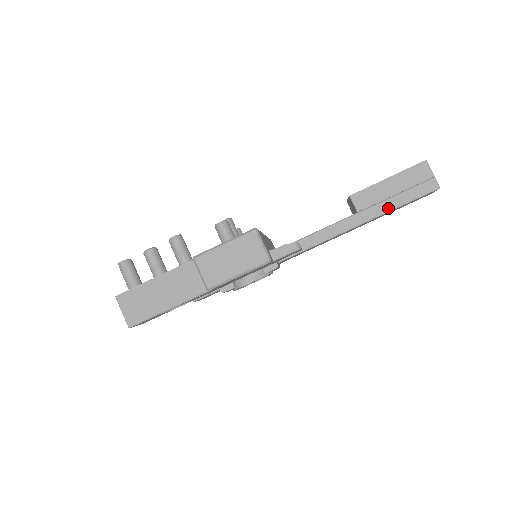
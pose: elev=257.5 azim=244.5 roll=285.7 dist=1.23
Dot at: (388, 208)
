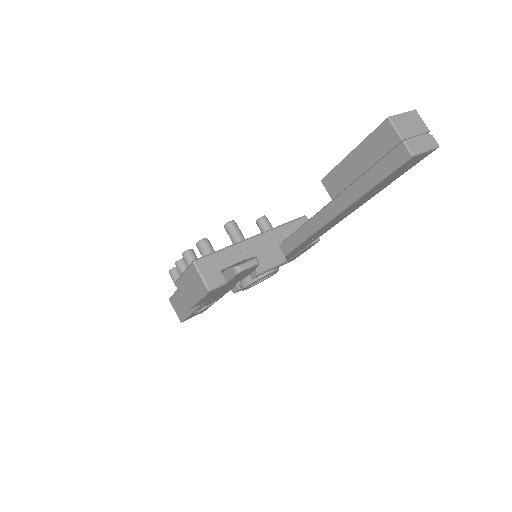
Dot at: (359, 192)
